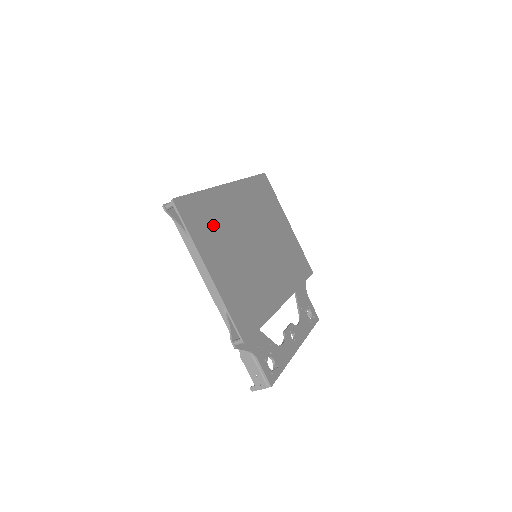
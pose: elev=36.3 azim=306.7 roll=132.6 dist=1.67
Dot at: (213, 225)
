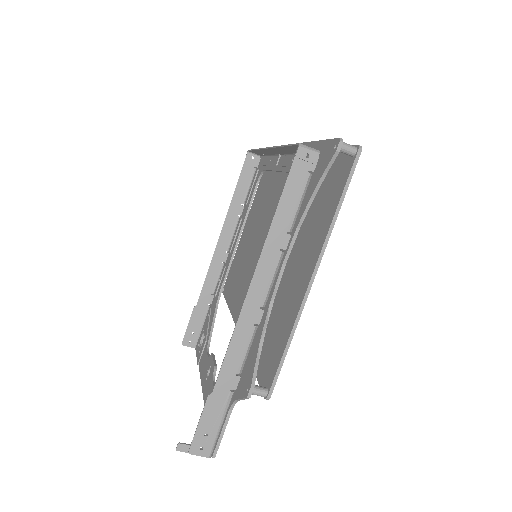
Dot at: (313, 204)
